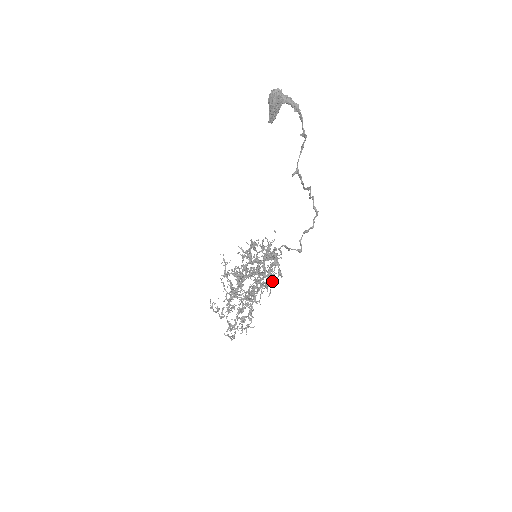
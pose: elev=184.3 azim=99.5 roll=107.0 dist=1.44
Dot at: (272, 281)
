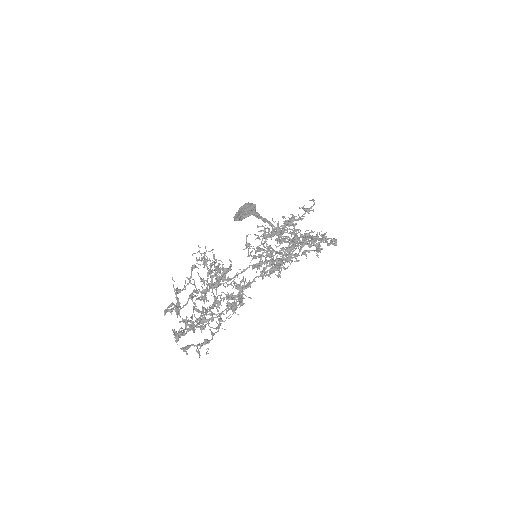
Dot at: occluded
